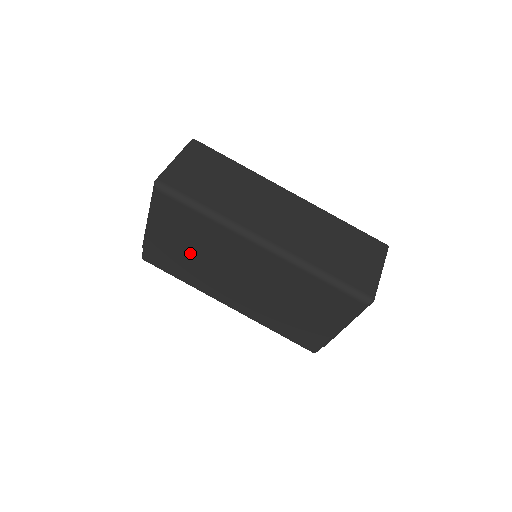
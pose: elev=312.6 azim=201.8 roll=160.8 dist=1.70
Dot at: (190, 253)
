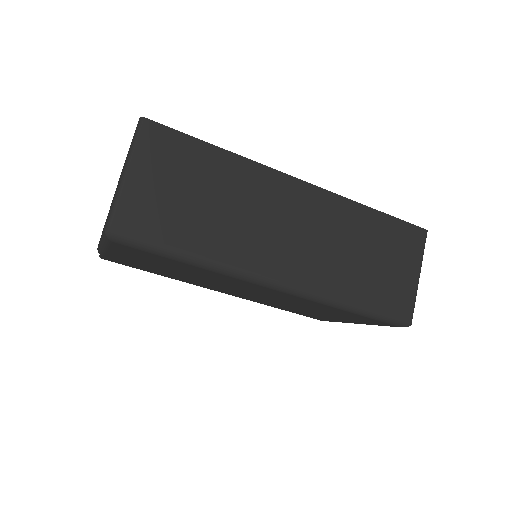
Dot at: (169, 270)
